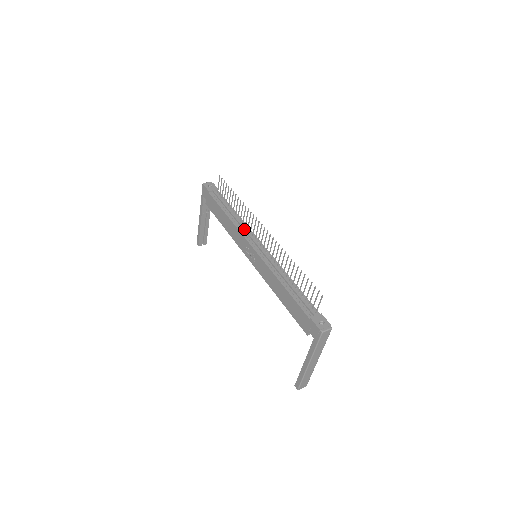
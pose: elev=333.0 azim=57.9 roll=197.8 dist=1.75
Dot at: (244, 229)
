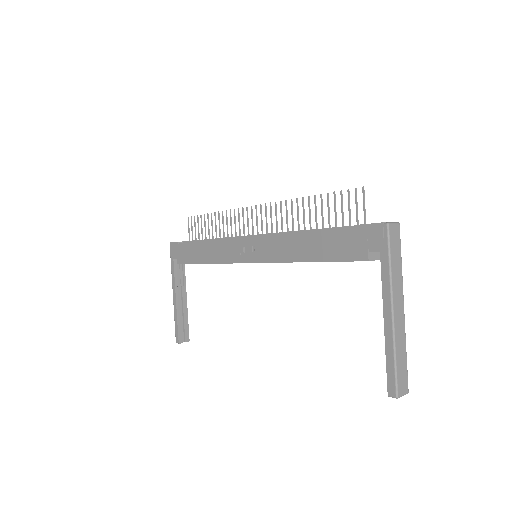
Dot at: (231, 237)
